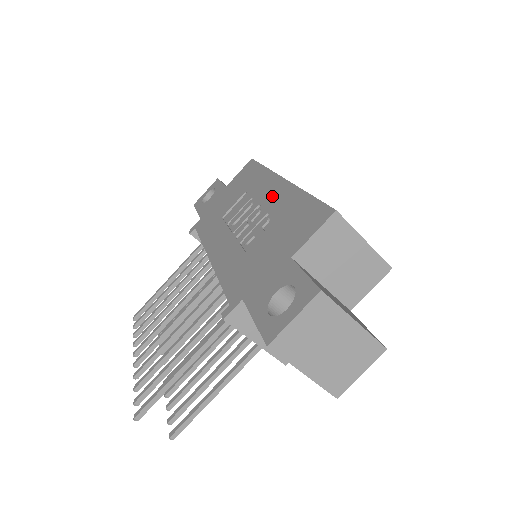
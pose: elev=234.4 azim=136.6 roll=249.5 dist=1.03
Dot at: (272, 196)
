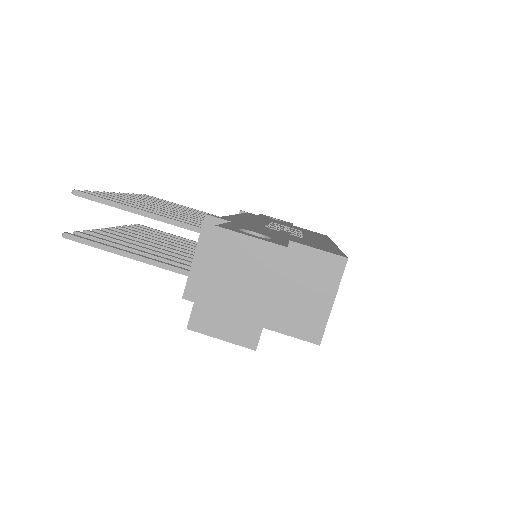
Dot at: (316, 239)
